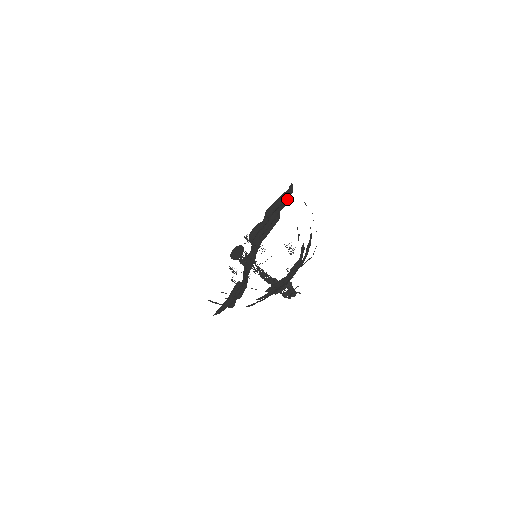
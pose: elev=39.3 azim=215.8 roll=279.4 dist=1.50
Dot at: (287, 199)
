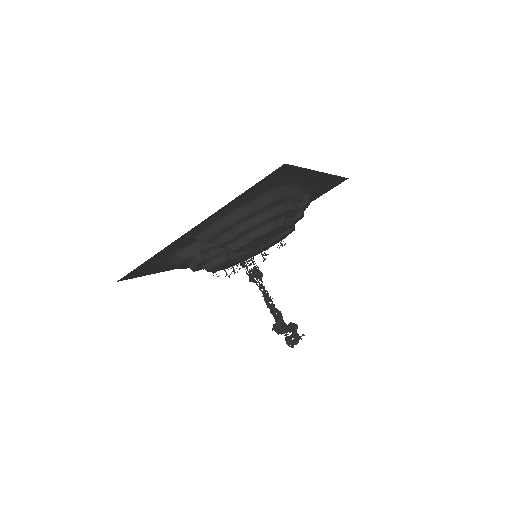
Dot at: (303, 214)
